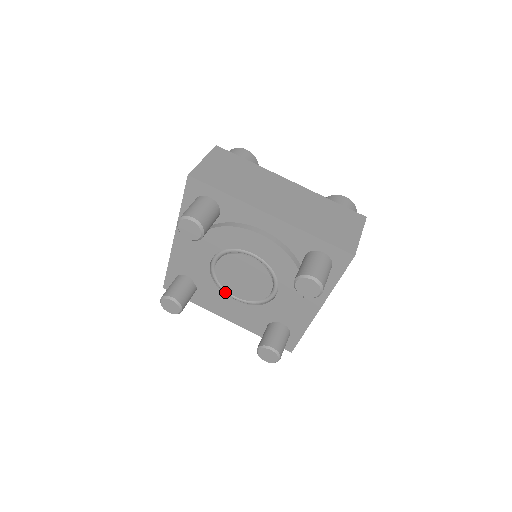
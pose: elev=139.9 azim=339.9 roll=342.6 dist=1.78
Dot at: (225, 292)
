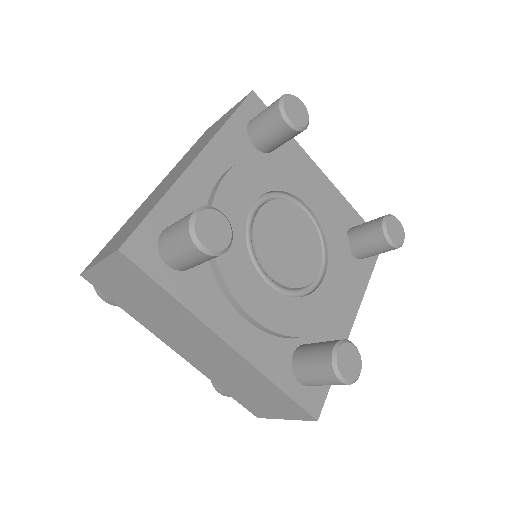
Dot at: (258, 265)
